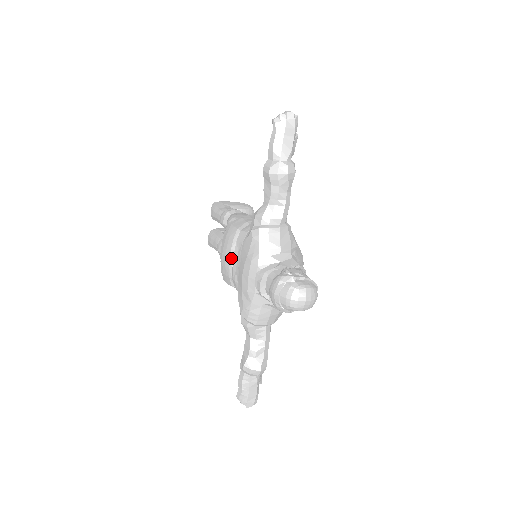
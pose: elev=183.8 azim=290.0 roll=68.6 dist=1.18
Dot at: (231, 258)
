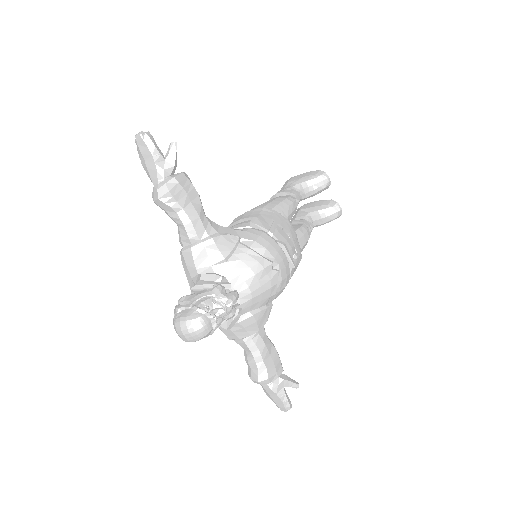
Dot at: occluded
